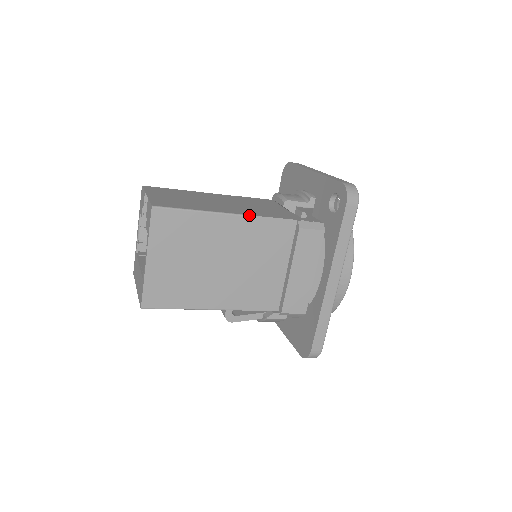
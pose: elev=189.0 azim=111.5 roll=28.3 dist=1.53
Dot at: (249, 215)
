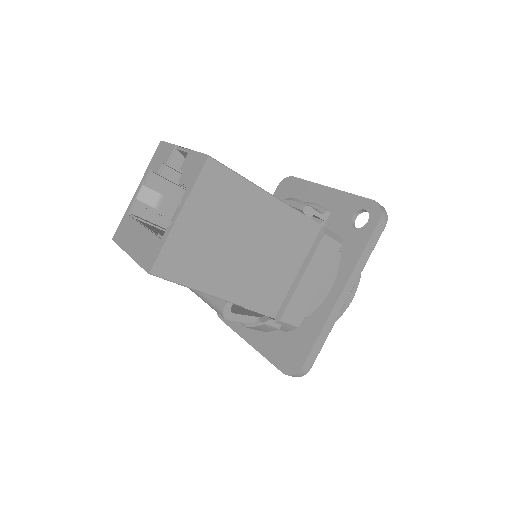
Dot at: (287, 204)
